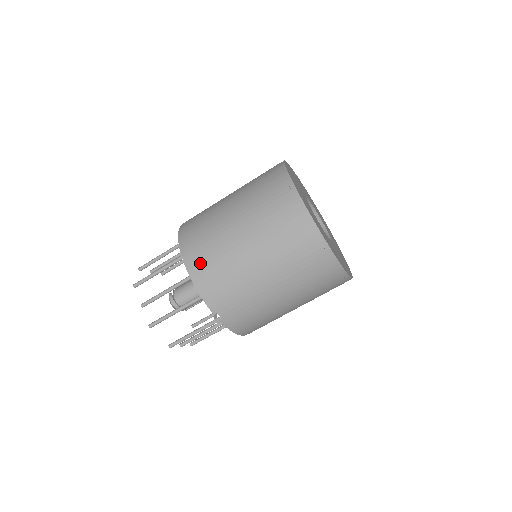
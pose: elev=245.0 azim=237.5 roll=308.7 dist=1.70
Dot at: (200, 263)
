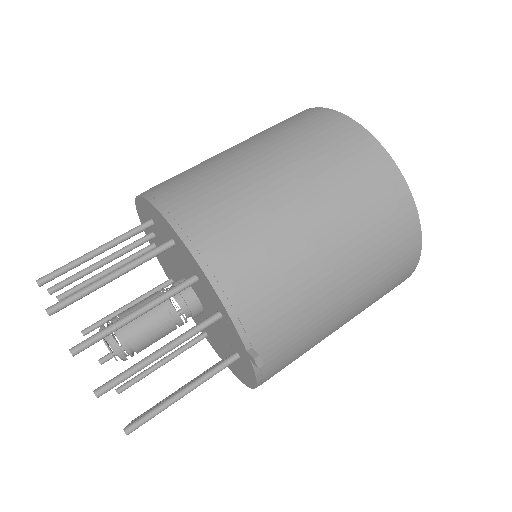
Dot at: (227, 252)
